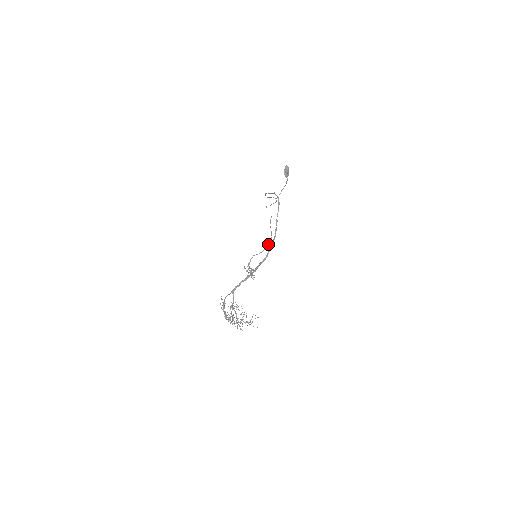
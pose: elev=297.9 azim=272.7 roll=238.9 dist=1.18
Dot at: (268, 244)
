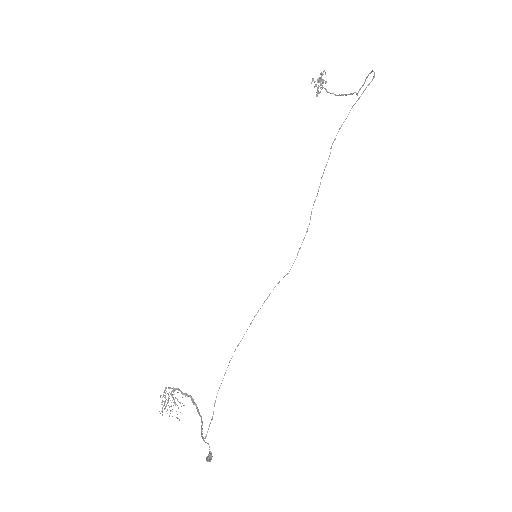
Dot at: (350, 93)
